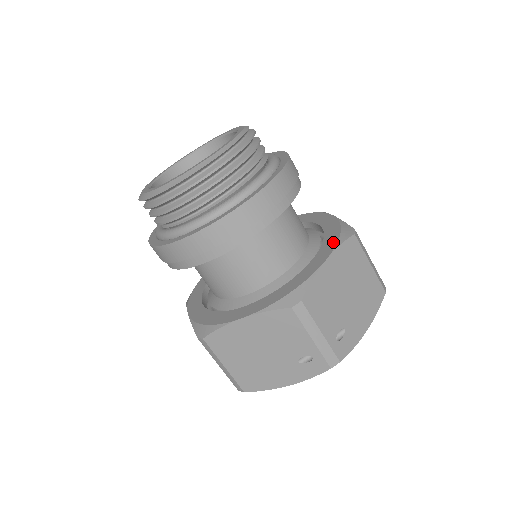
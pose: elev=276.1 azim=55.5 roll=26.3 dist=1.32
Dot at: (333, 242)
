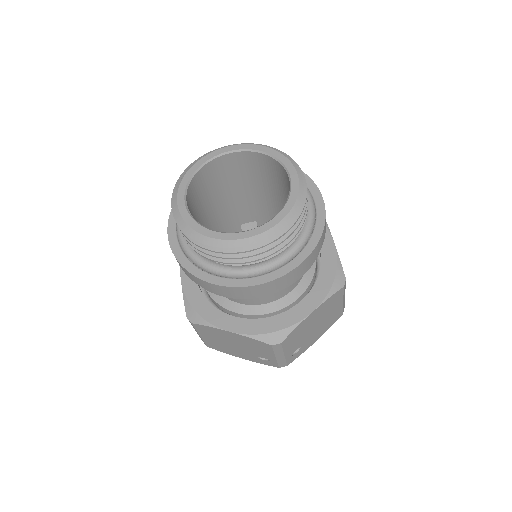
Dot at: (324, 291)
